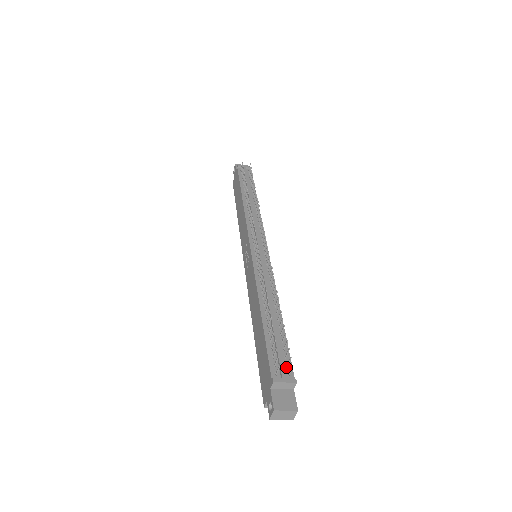
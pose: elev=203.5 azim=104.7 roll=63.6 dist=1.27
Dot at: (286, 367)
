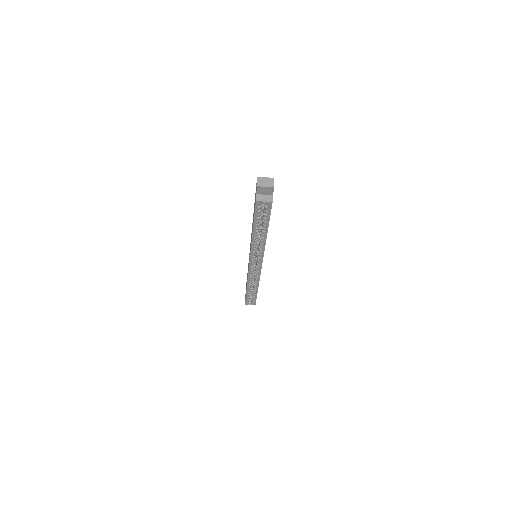
Dot at: occluded
